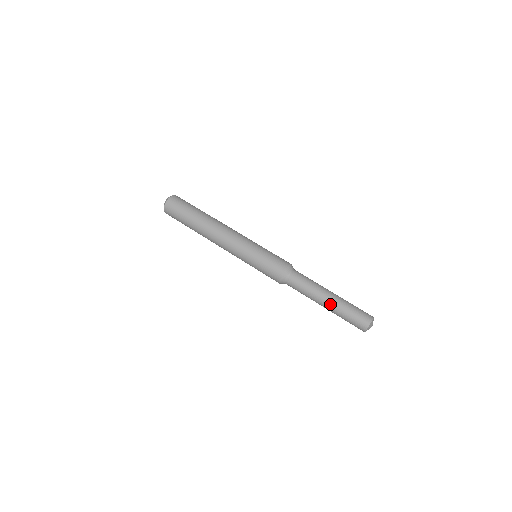
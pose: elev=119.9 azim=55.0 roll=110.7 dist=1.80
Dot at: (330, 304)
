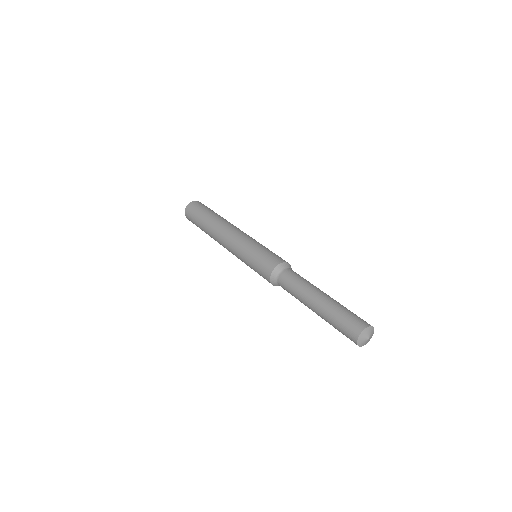
Dot at: (325, 298)
